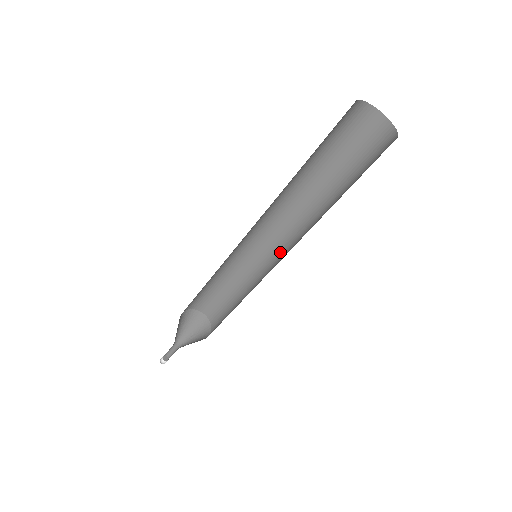
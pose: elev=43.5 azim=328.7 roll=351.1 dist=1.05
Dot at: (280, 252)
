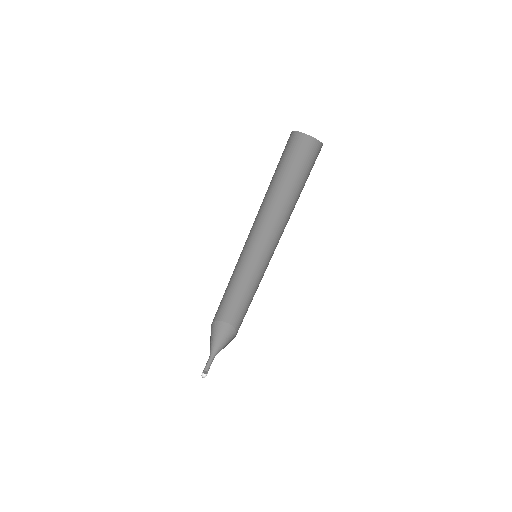
Dot at: occluded
